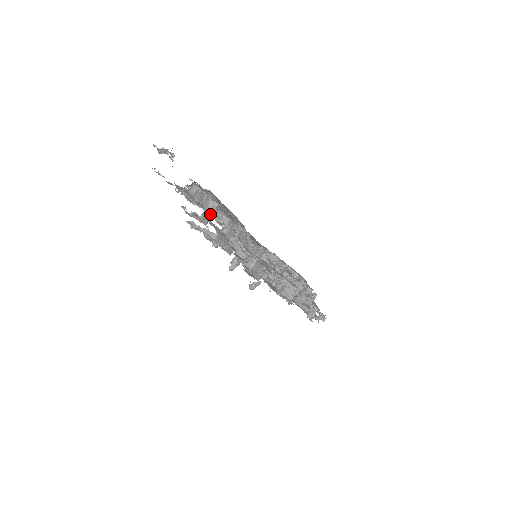
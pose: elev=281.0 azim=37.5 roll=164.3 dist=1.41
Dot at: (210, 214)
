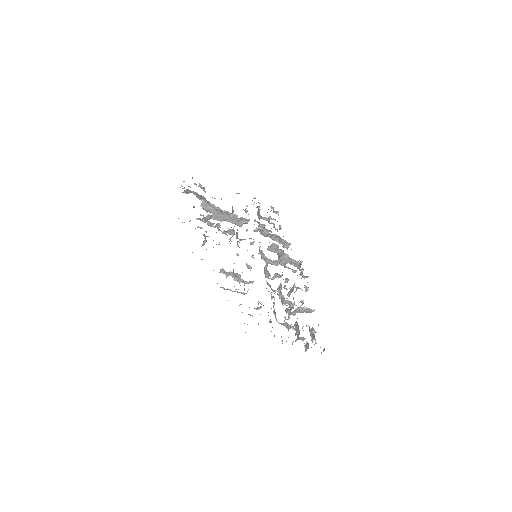
Dot at: (257, 309)
